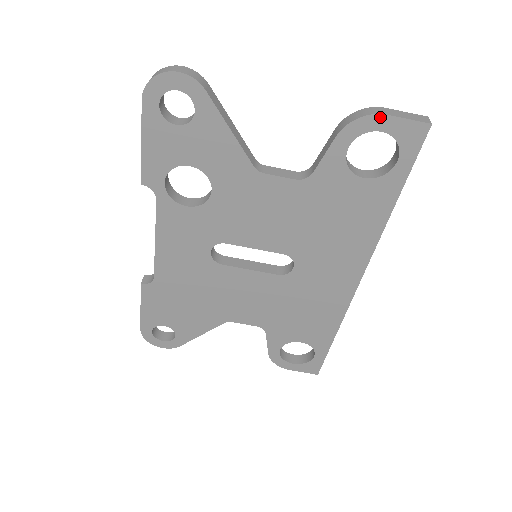
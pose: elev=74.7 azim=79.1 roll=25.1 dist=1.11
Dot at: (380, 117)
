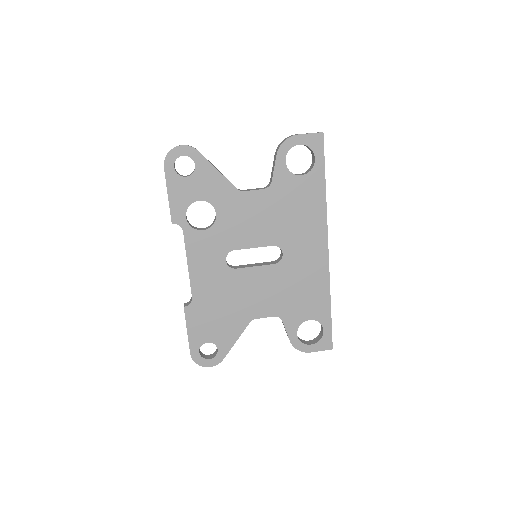
Dot at: (295, 137)
